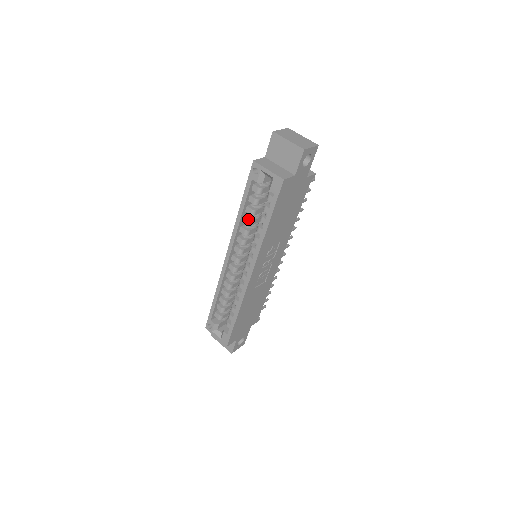
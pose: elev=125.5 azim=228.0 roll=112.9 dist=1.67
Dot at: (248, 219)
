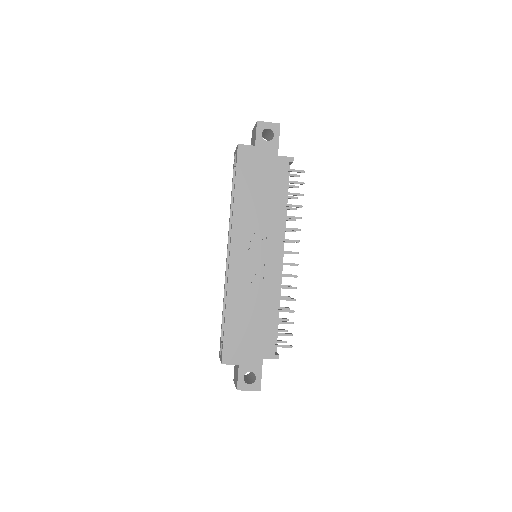
Dot at: occluded
